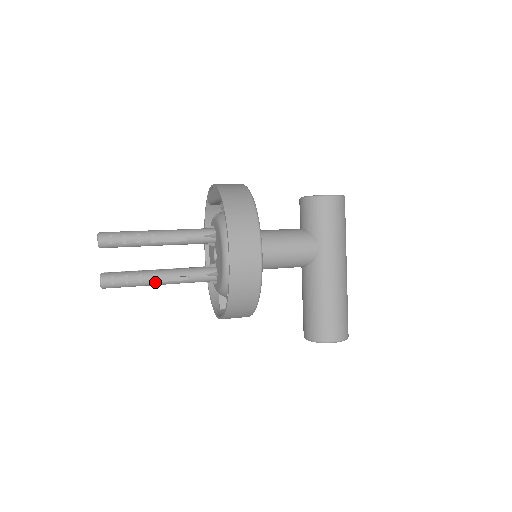
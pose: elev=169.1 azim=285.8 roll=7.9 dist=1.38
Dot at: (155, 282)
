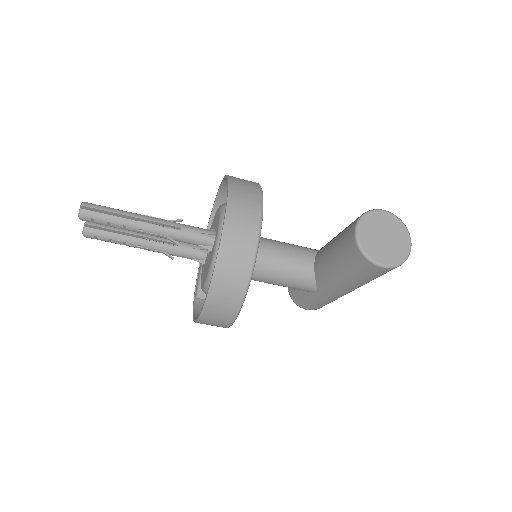
Dot at: (144, 216)
